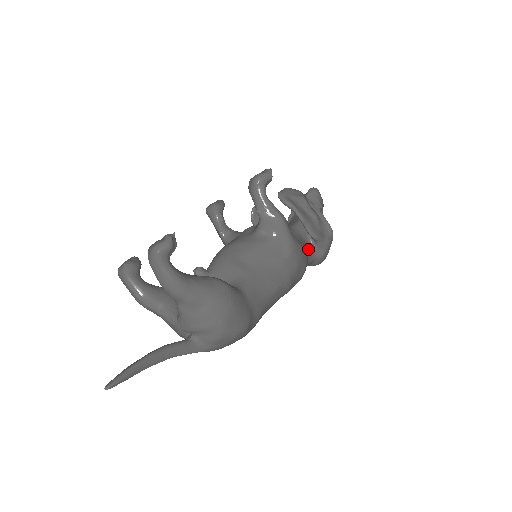
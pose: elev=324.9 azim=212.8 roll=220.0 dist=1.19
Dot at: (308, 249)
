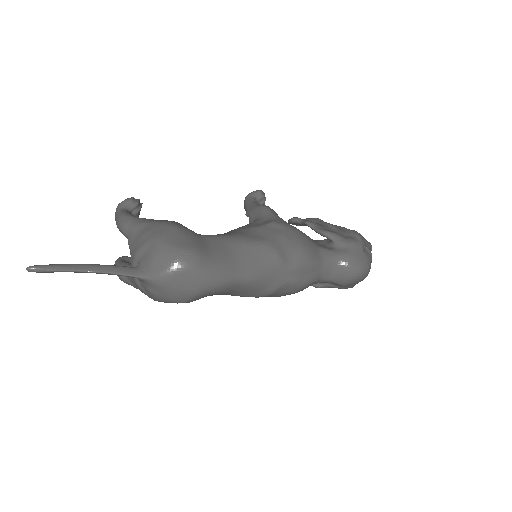
Dot at: (322, 246)
